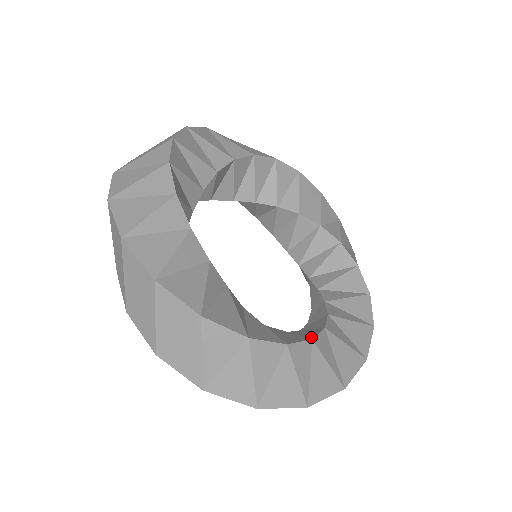
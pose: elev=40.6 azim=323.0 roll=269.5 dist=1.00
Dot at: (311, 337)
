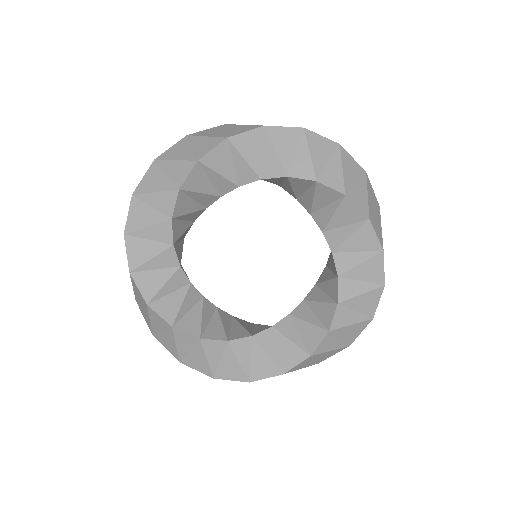
Dot at: (205, 337)
